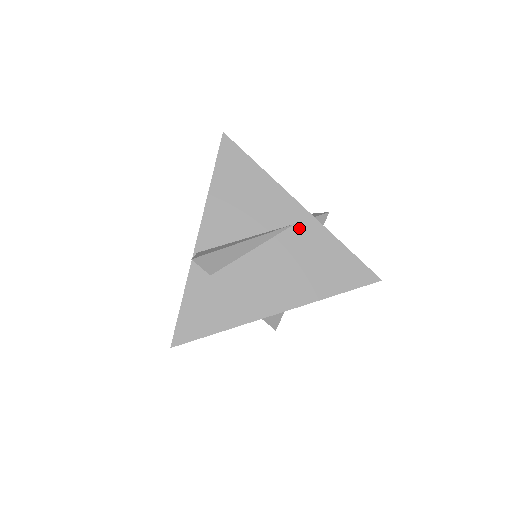
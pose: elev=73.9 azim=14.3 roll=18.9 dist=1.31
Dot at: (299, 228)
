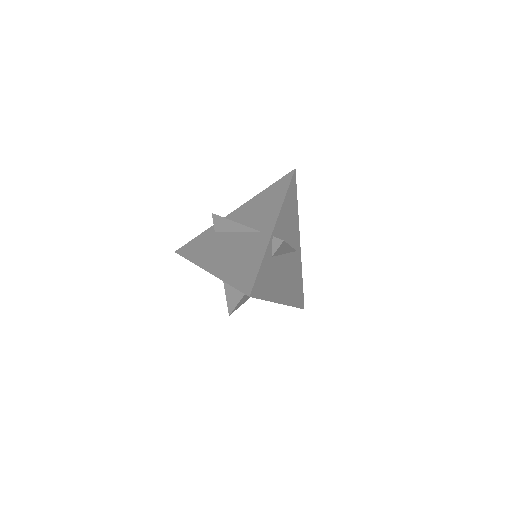
Dot at: (297, 255)
